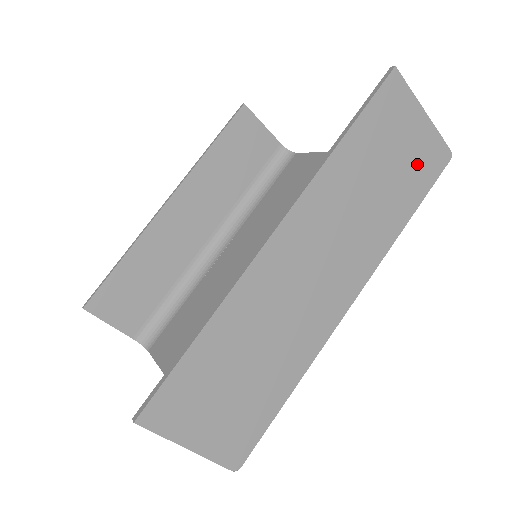
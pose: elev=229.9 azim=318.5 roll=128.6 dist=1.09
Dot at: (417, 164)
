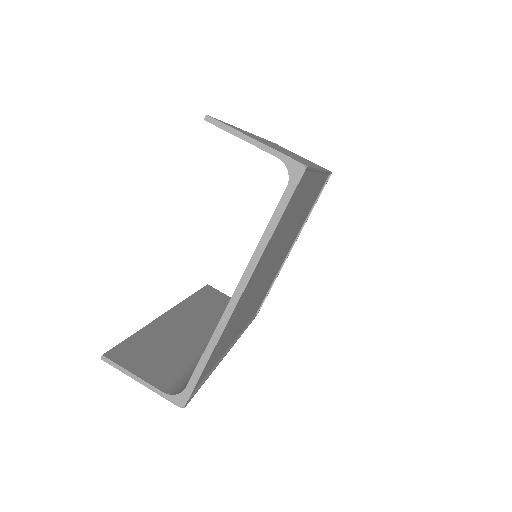
Dot at: occluded
